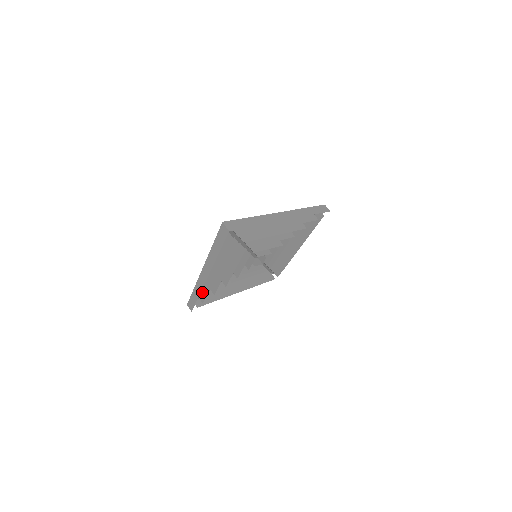
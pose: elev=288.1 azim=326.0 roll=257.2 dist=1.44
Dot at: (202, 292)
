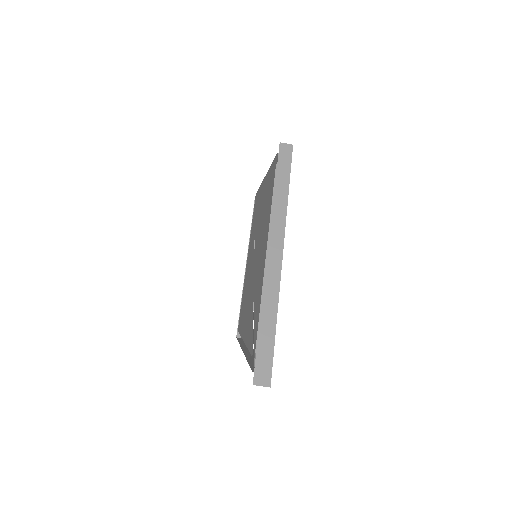
Dot at: occluded
